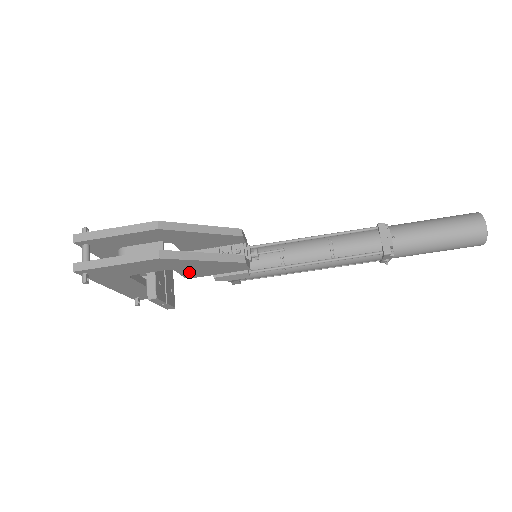
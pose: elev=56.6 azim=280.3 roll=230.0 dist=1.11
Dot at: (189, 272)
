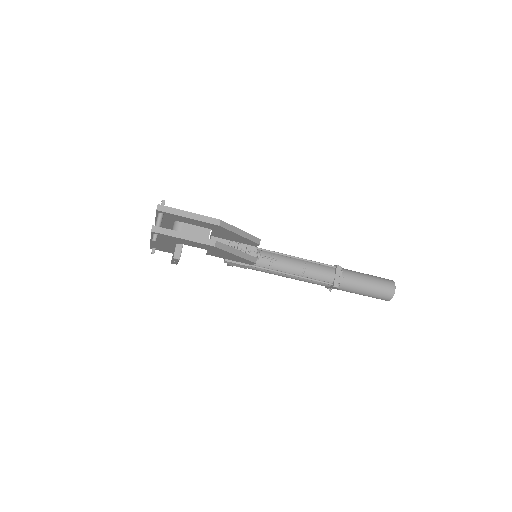
Dot at: (216, 254)
